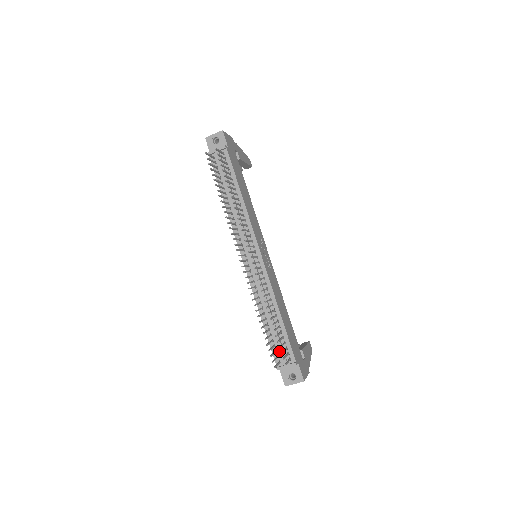
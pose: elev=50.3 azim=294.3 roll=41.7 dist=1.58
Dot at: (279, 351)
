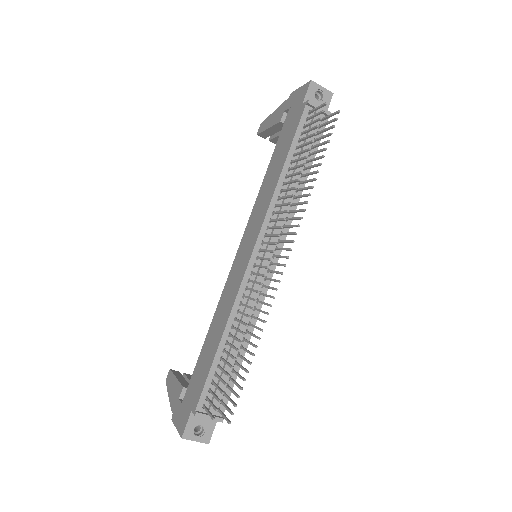
Dot at: (215, 393)
